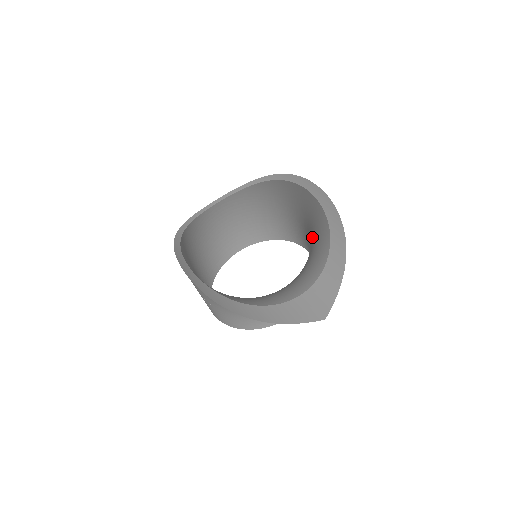
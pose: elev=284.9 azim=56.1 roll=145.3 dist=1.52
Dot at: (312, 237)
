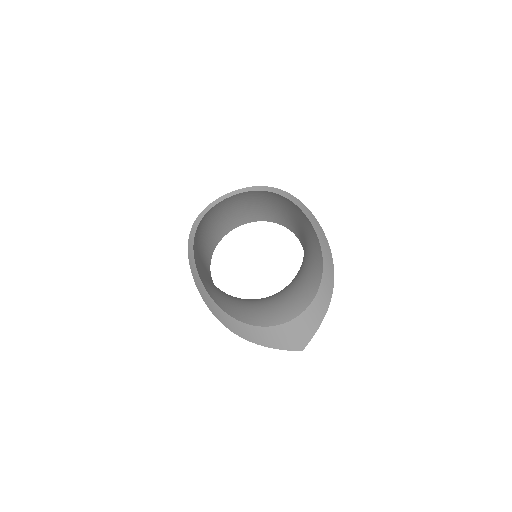
Dot at: (307, 257)
